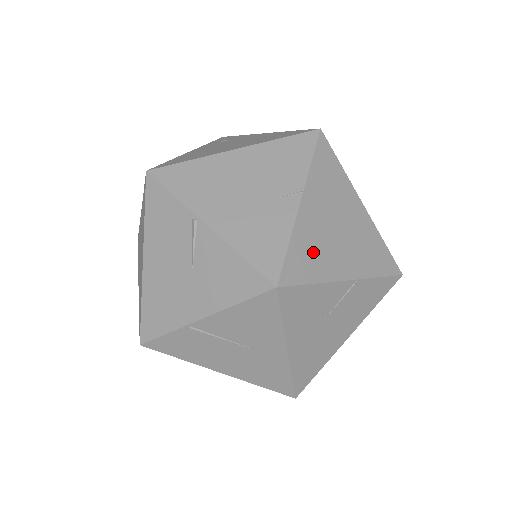
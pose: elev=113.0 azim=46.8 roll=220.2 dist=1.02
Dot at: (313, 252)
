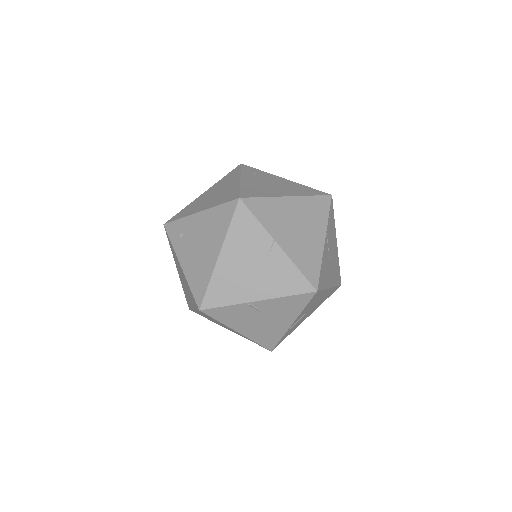
Dot at: (306, 255)
